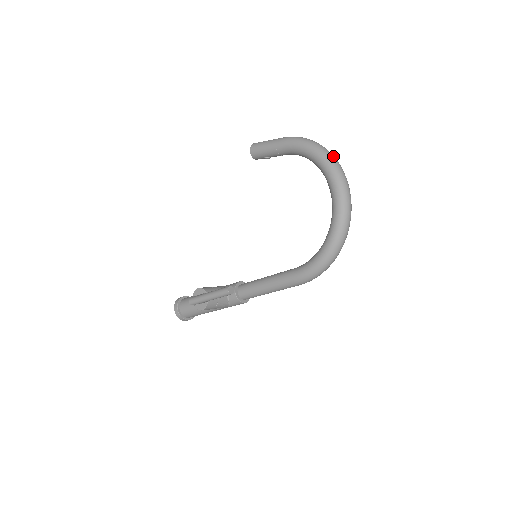
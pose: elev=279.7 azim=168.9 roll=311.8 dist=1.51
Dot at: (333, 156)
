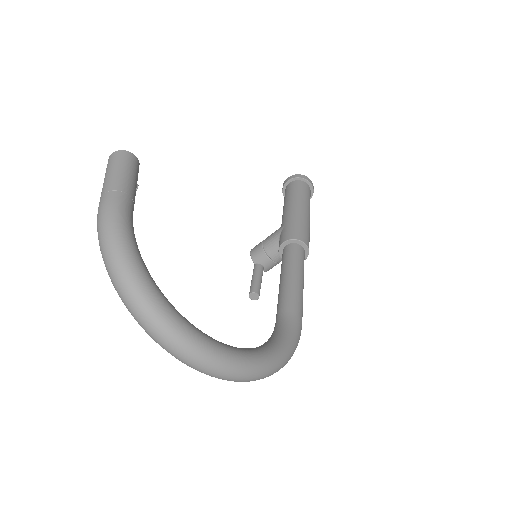
Dot at: (134, 311)
